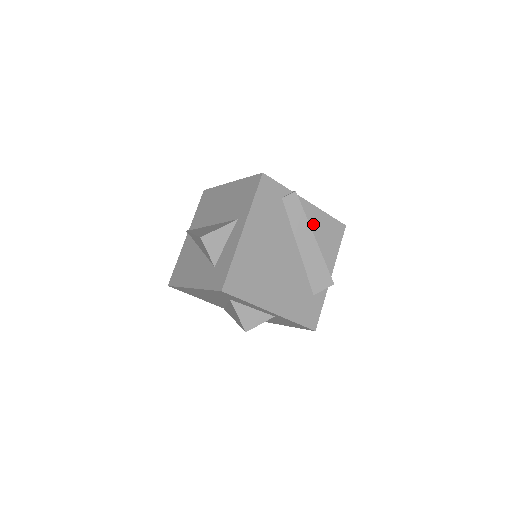
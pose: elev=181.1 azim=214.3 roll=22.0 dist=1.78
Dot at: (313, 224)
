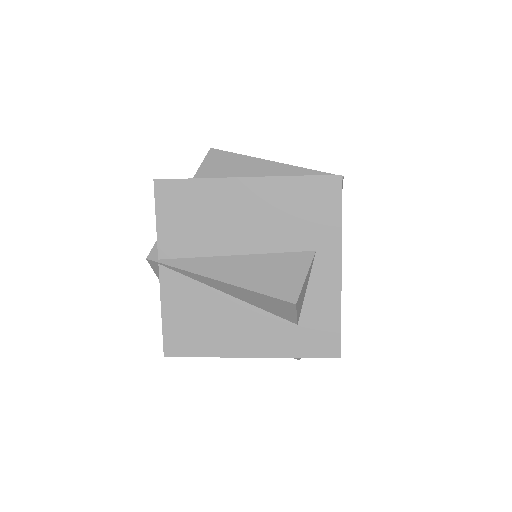
Dot at: occluded
